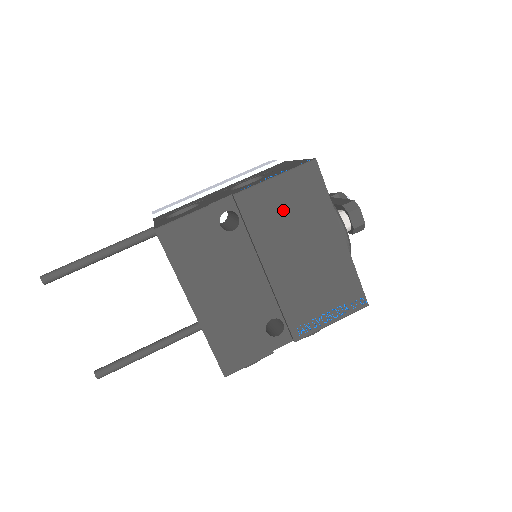
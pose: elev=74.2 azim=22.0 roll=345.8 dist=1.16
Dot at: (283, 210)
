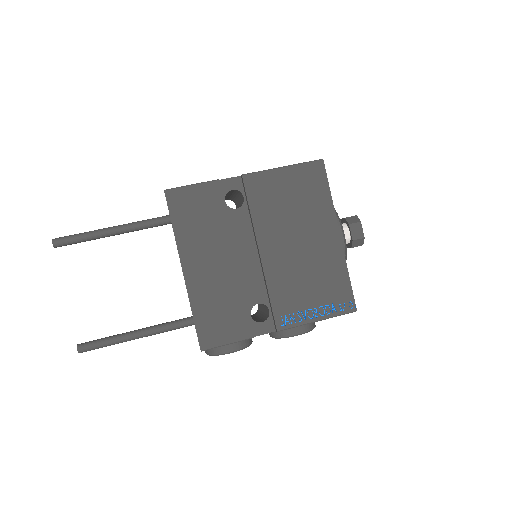
Dot at: (286, 198)
